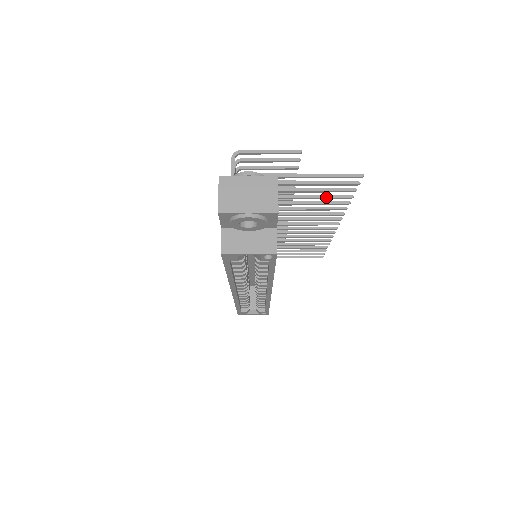
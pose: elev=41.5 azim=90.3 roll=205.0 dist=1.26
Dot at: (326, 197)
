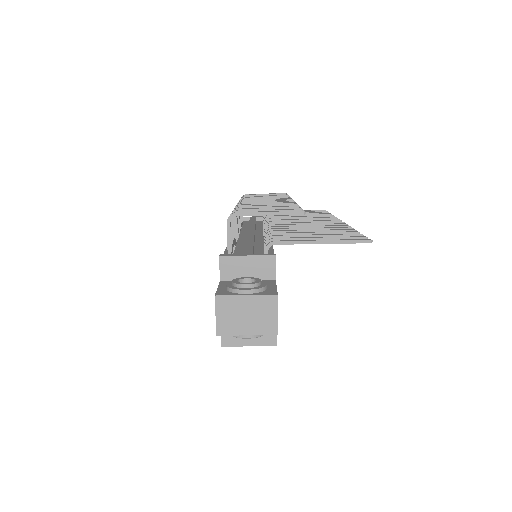
Dot at: occluded
